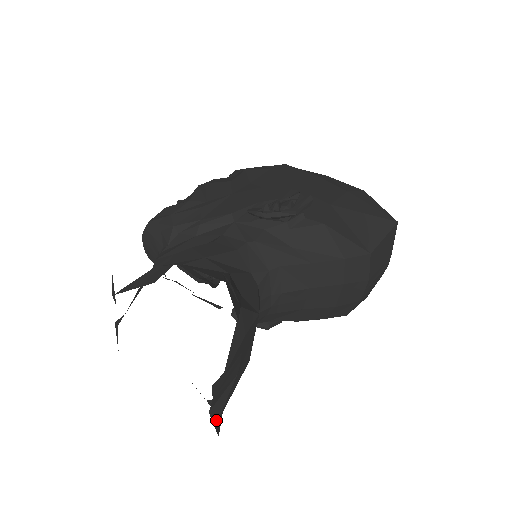
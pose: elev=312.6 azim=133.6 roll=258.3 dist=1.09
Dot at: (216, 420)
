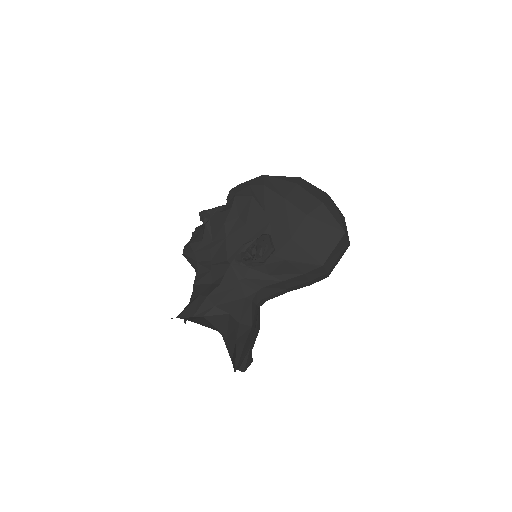
Dot at: (244, 370)
